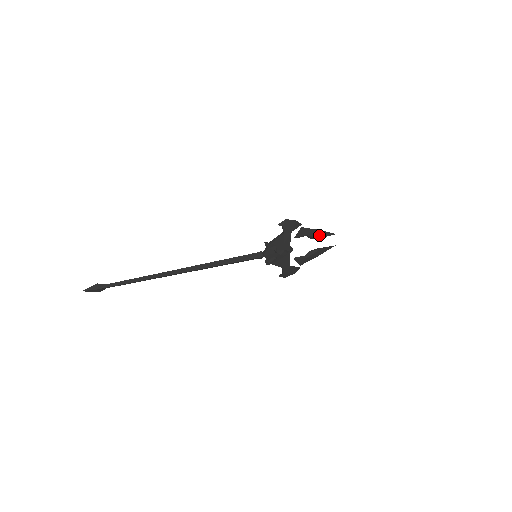
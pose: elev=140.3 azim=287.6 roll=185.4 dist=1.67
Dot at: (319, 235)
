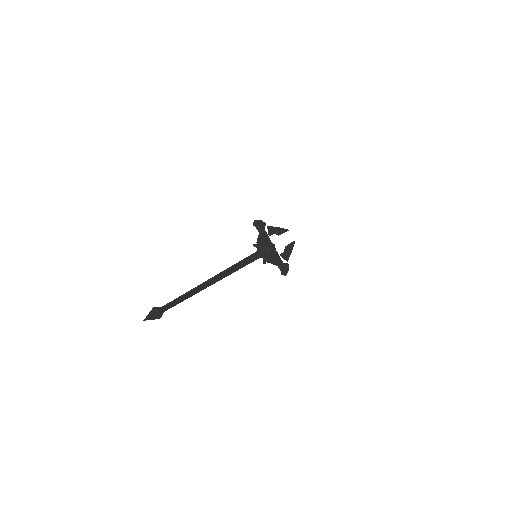
Dot at: (281, 231)
